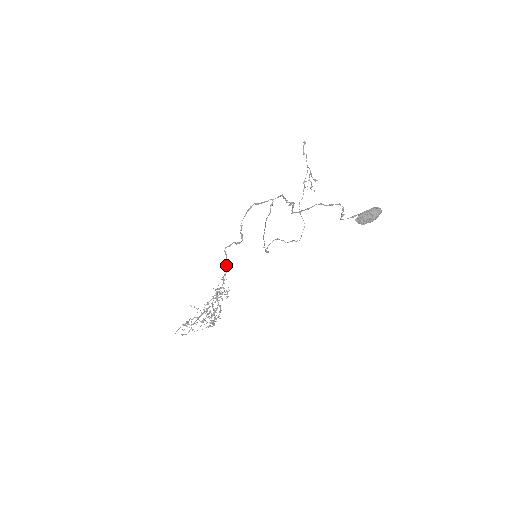
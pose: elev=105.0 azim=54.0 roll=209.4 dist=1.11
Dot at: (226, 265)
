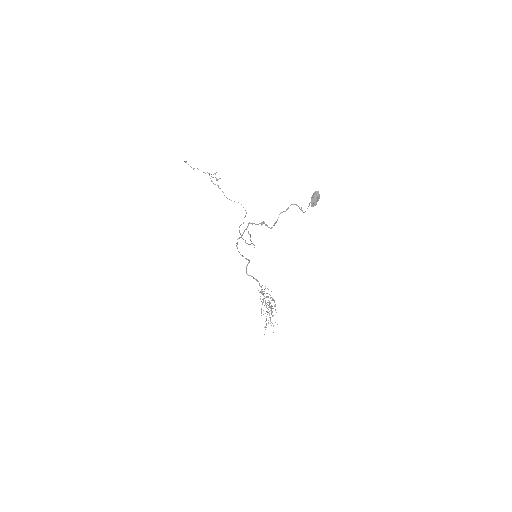
Dot at: occluded
